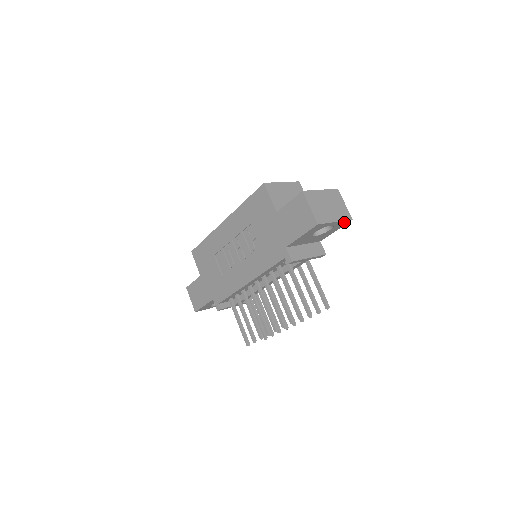
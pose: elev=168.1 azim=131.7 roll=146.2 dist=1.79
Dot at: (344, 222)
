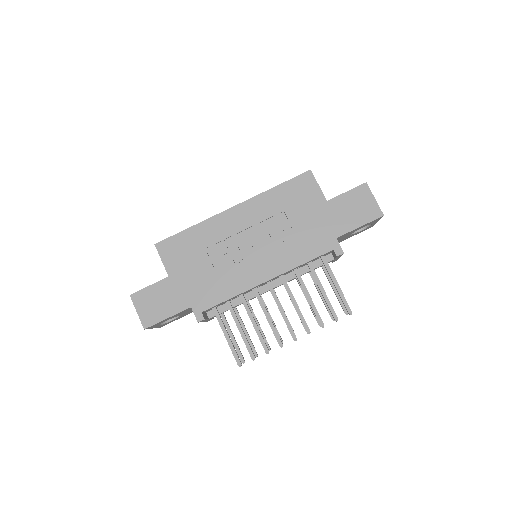
Dot at: (371, 226)
